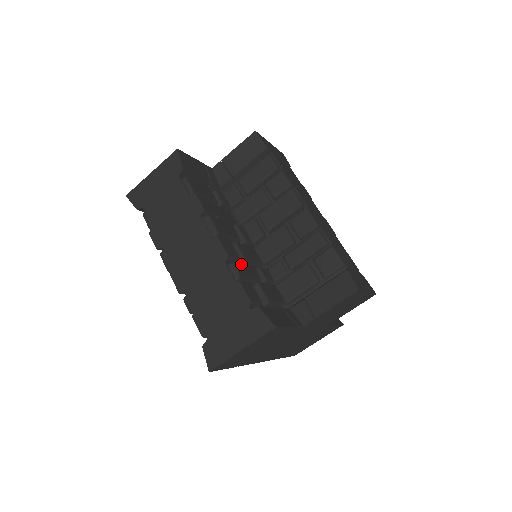
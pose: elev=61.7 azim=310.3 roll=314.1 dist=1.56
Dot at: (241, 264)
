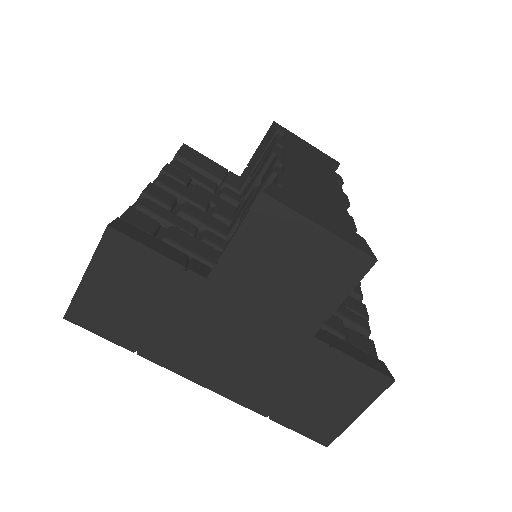
Dot at: (165, 208)
